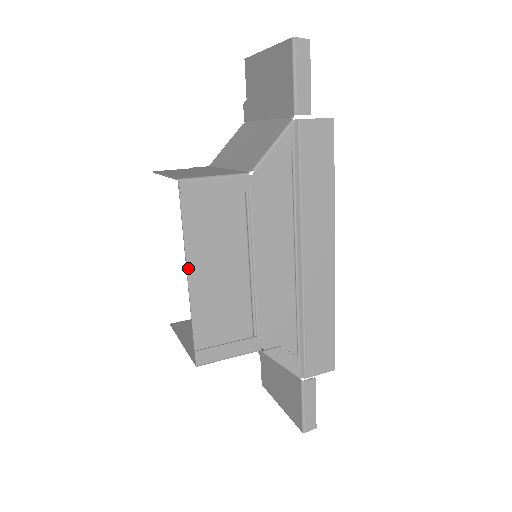
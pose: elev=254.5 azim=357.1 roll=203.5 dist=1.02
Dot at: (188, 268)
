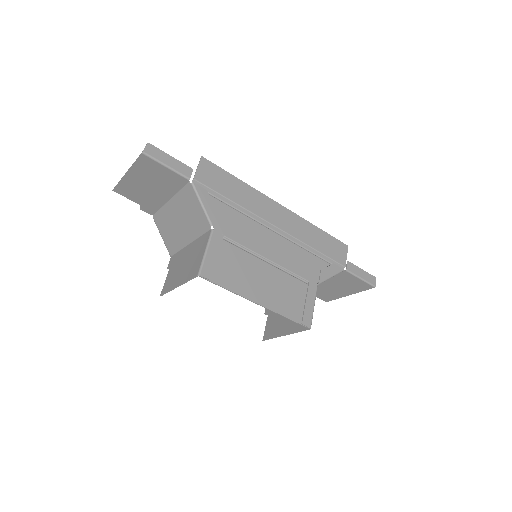
Dot at: (252, 300)
